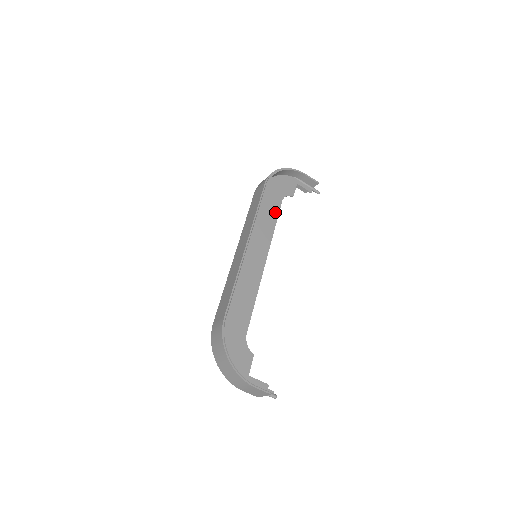
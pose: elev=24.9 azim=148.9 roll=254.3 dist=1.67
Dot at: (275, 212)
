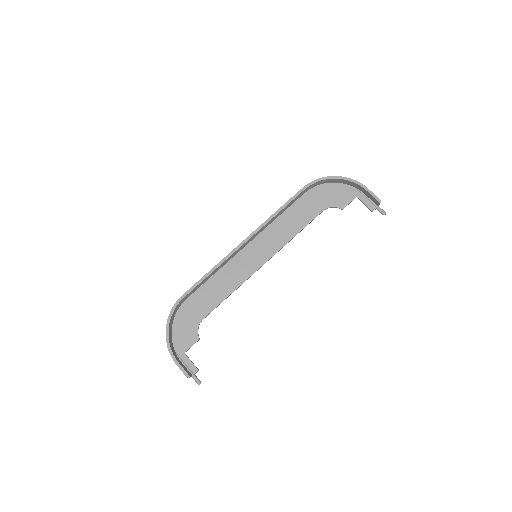
Dot at: (306, 220)
